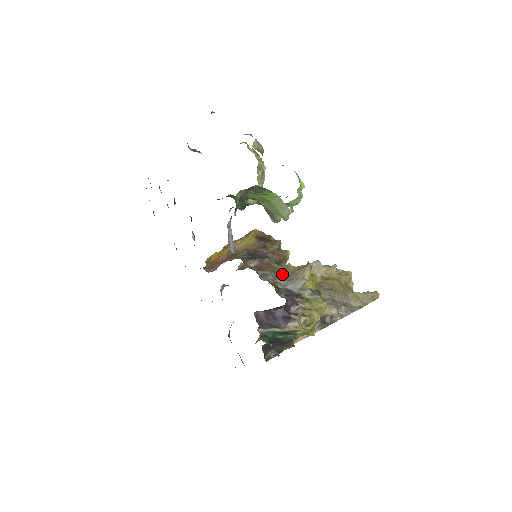
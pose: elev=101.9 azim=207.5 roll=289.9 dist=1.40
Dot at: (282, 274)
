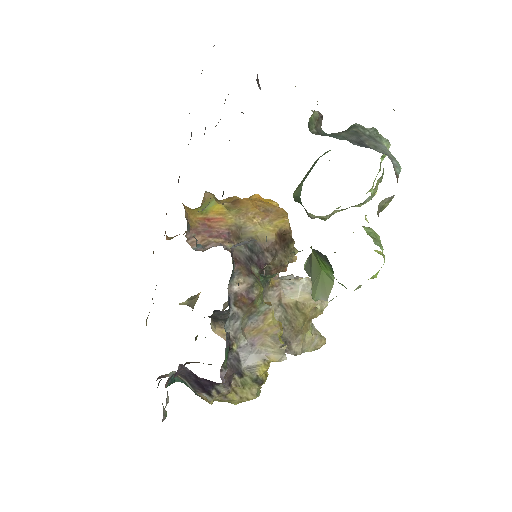
Dot at: (254, 321)
